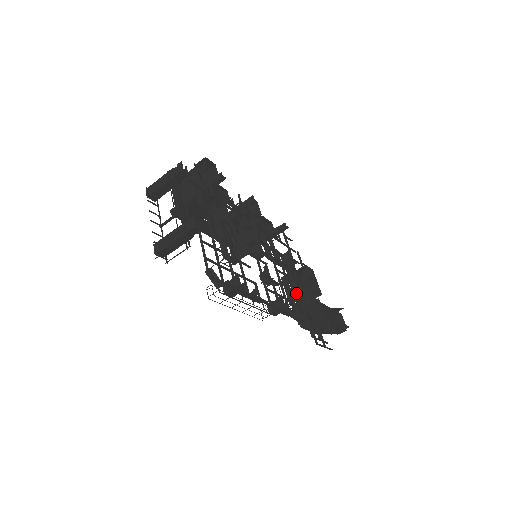
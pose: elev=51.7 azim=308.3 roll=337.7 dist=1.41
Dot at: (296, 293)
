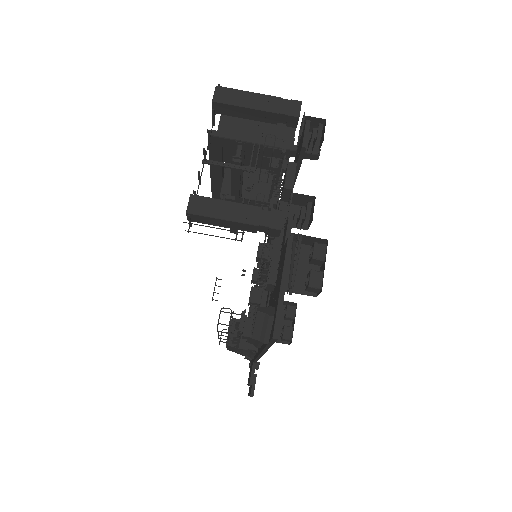
Dot at: occluded
